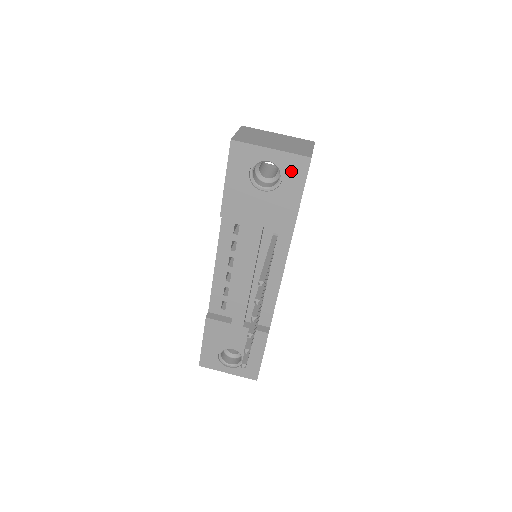
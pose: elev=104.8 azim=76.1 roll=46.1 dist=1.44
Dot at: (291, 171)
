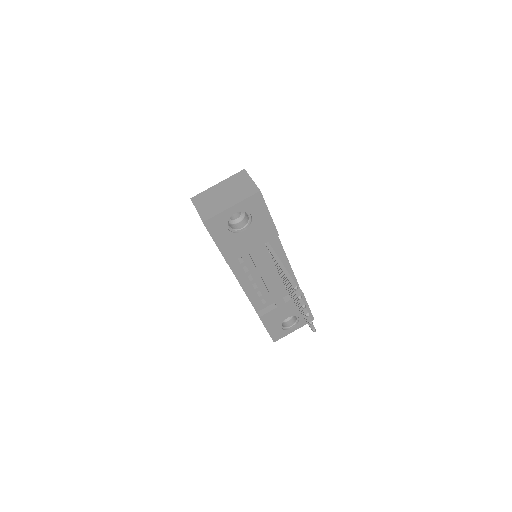
Dot at: (253, 207)
